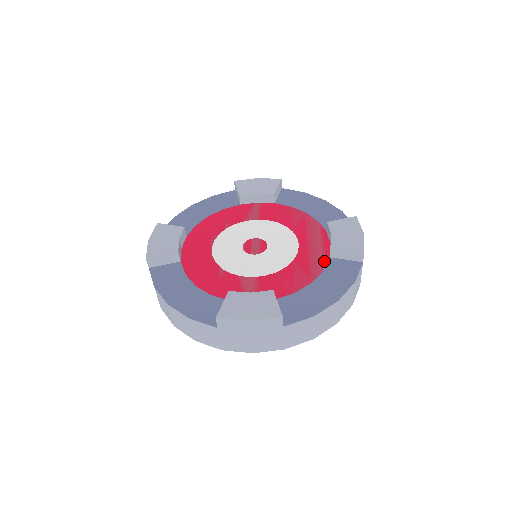
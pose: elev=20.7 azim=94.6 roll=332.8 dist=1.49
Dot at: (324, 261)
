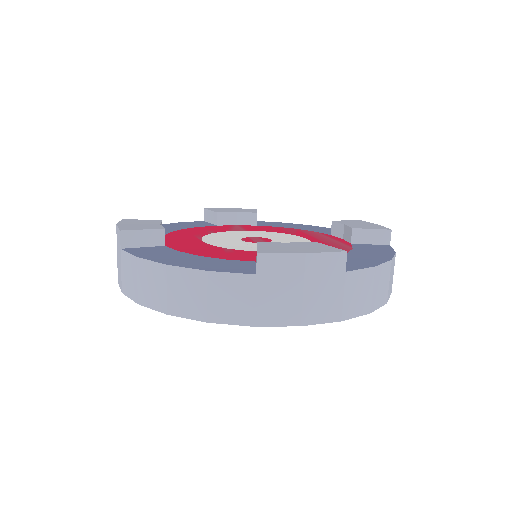
Dot at: (347, 245)
